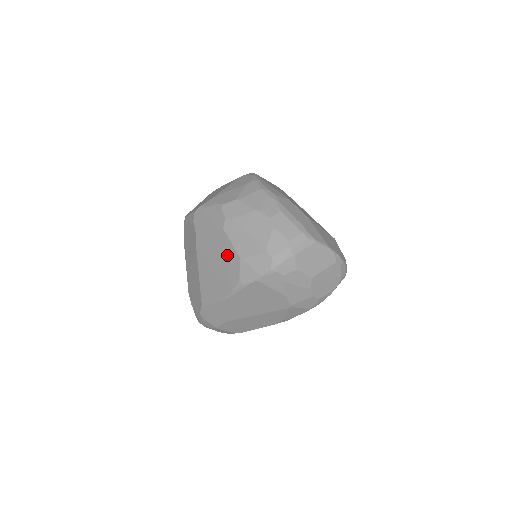
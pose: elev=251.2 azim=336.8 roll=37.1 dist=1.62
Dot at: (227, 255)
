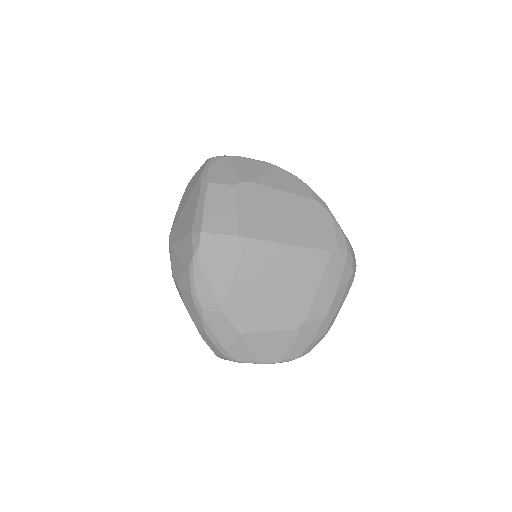
Dot at: occluded
